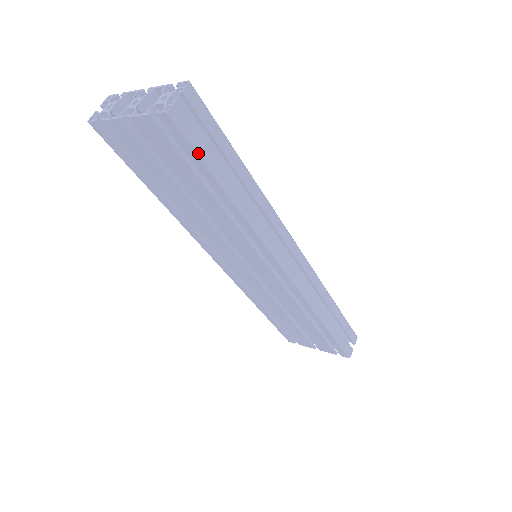
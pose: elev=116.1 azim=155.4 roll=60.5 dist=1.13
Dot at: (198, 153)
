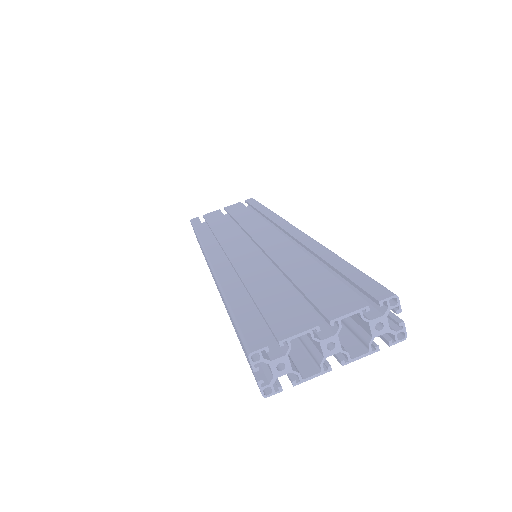
Dot at: occluded
